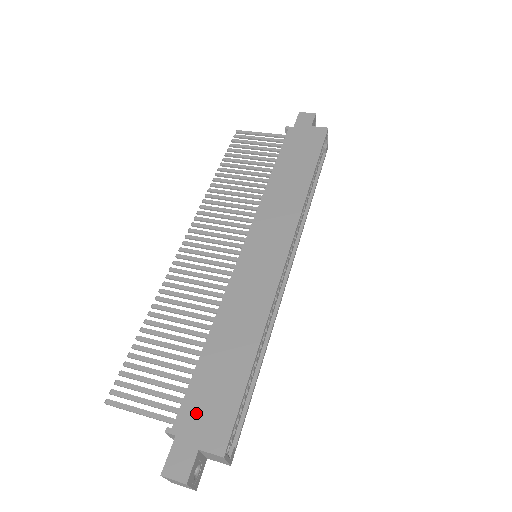
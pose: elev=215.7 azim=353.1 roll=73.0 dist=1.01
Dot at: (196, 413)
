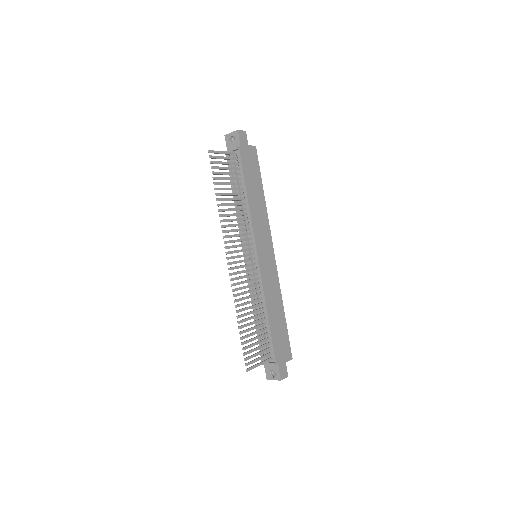
Dot at: (279, 350)
